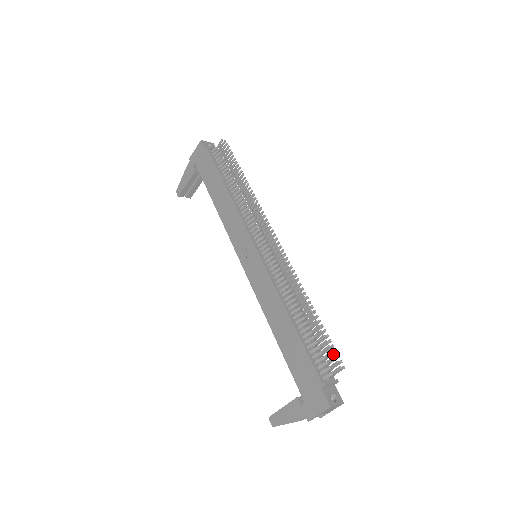
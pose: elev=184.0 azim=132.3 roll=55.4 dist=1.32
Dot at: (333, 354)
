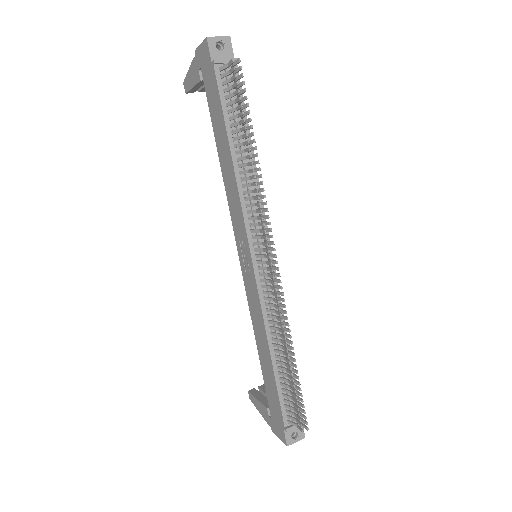
Dot at: (302, 411)
